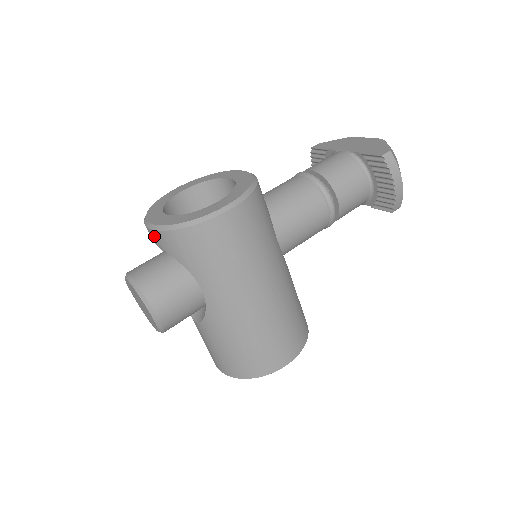
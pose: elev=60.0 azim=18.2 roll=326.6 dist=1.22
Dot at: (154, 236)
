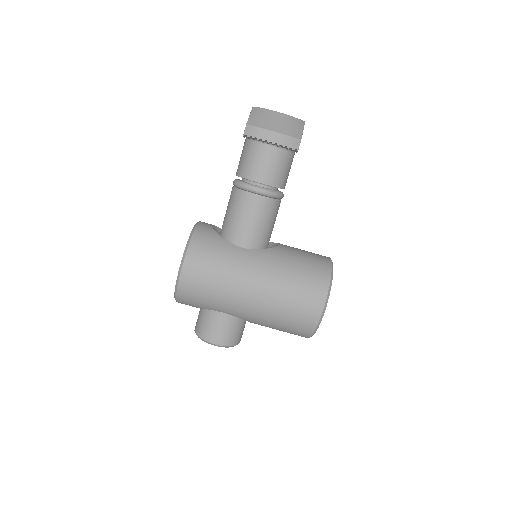
Dot at: occluded
